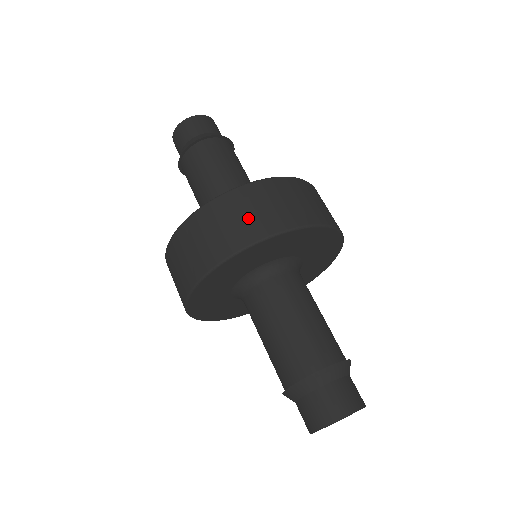
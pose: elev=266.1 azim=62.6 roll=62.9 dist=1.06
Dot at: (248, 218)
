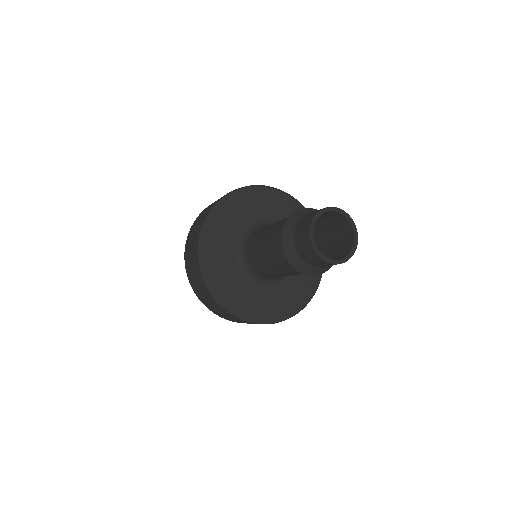
Dot at: (197, 225)
